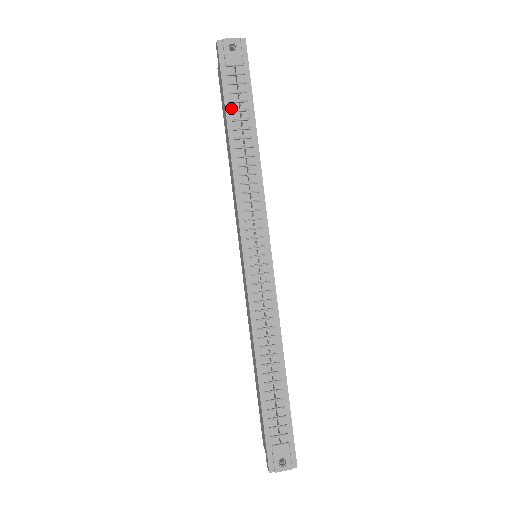
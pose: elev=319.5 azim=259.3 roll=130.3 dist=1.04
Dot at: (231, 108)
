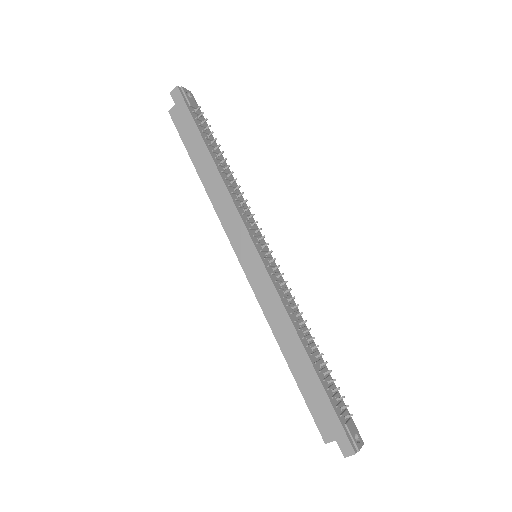
Dot at: (204, 135)
